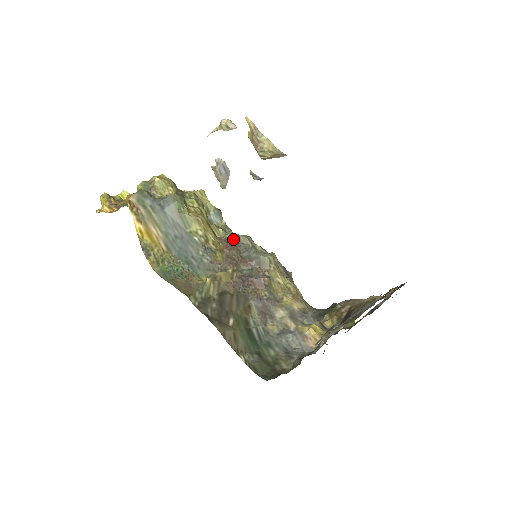
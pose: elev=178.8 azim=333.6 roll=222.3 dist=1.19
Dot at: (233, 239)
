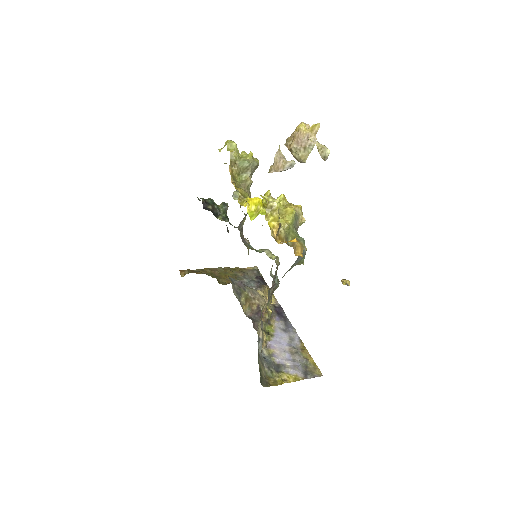
Dot at: occluded
